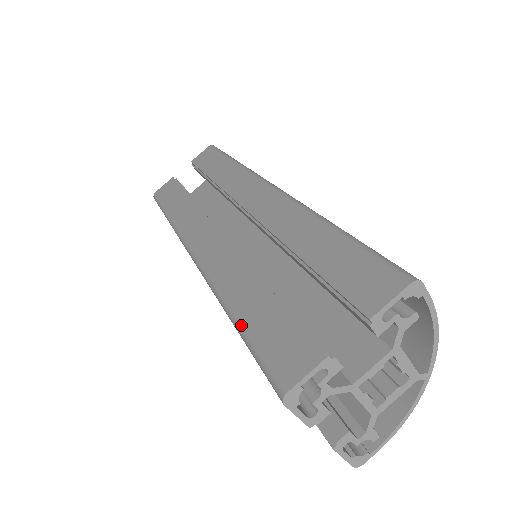
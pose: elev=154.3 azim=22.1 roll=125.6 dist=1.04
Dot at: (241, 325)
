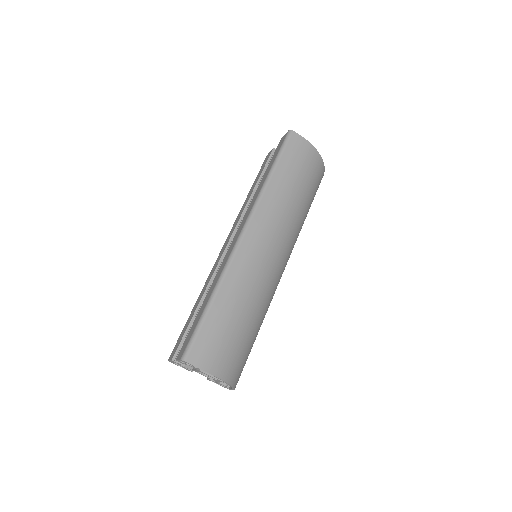
Dot at: occluded
